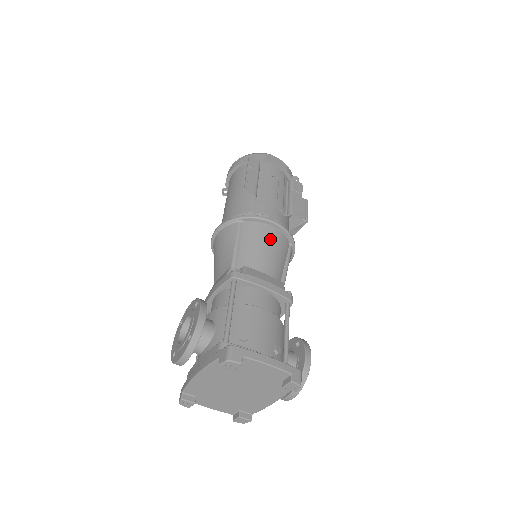
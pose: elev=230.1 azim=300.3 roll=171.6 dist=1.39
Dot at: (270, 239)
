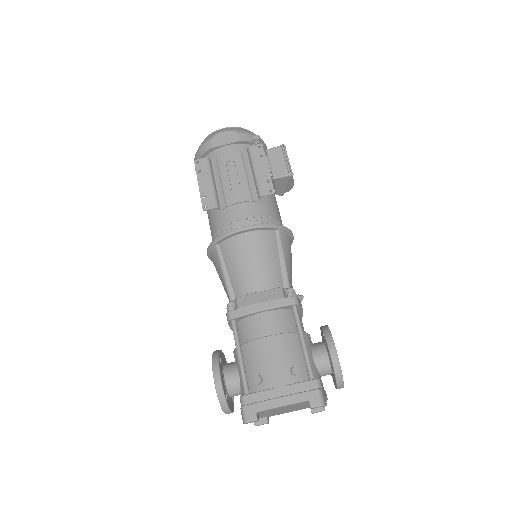
Dot at: (249, 249)
